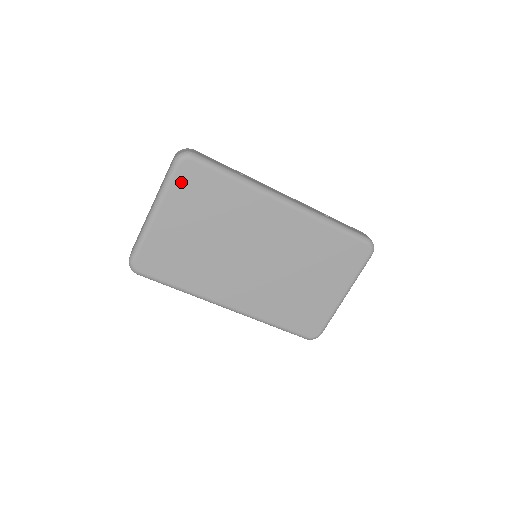
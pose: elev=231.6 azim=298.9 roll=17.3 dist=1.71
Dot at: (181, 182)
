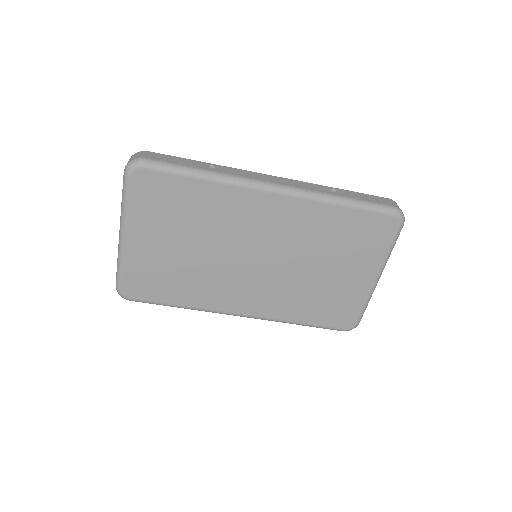
Dot at: (140, 196)
